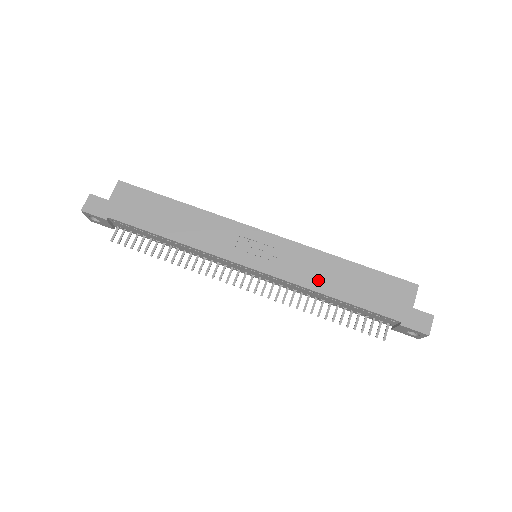
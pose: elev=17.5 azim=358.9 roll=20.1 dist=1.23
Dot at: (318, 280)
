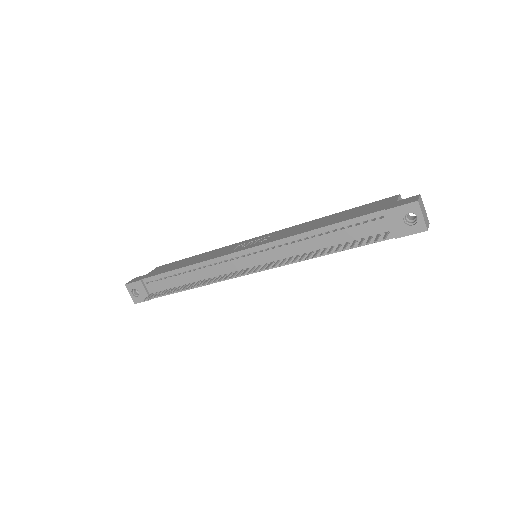
Dot at: (303, 230)
